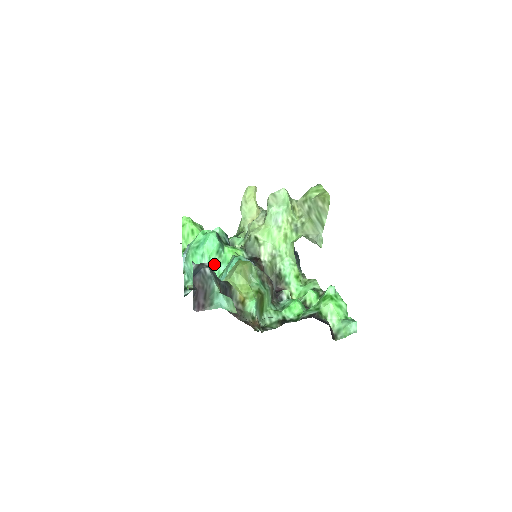
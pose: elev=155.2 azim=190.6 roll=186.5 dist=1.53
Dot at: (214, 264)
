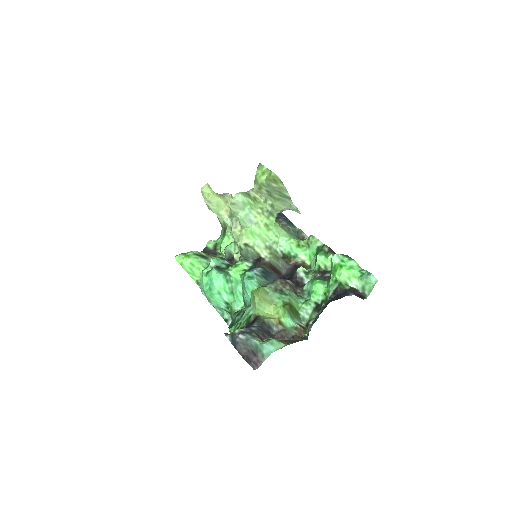
Dot at: (232, 291)
